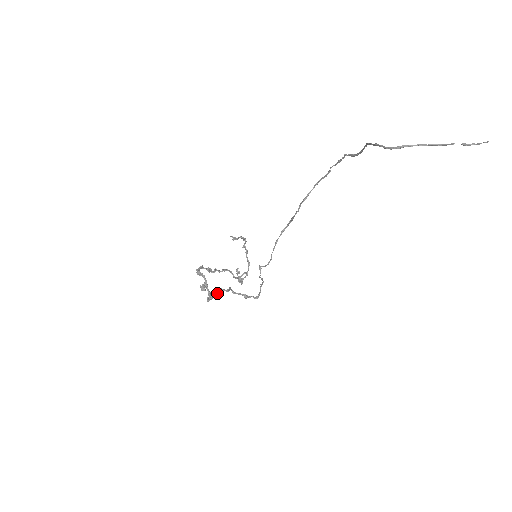
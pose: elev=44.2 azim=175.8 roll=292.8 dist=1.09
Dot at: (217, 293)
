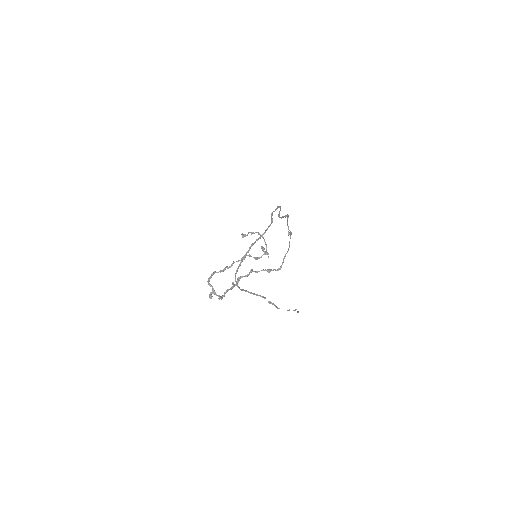
Dot at: occluded
